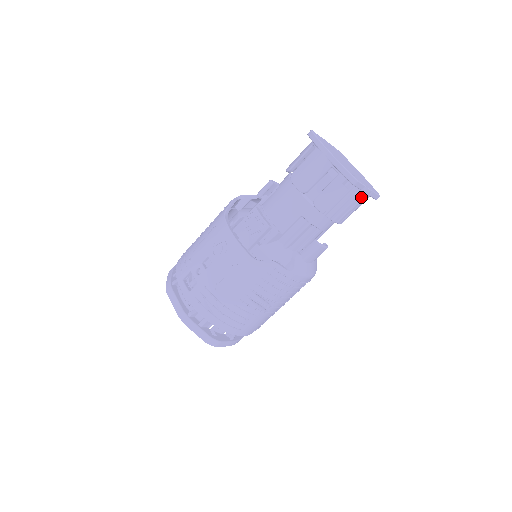
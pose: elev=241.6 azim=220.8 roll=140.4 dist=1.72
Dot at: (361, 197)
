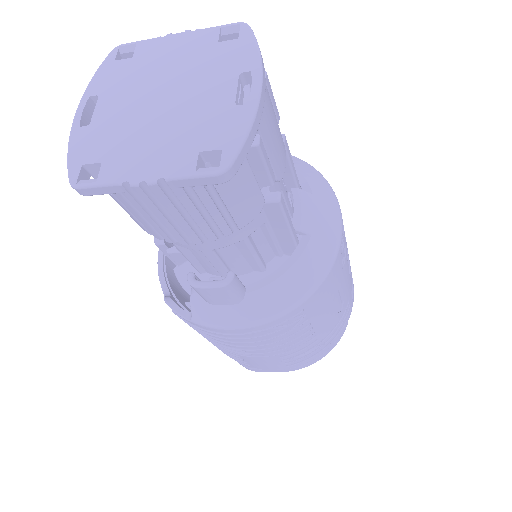
Dot at: (151, 201)
